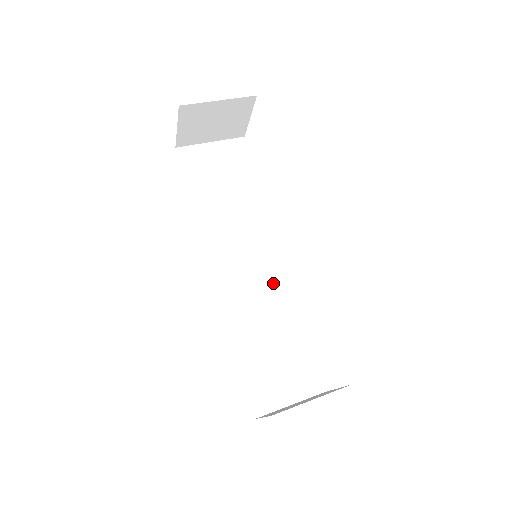
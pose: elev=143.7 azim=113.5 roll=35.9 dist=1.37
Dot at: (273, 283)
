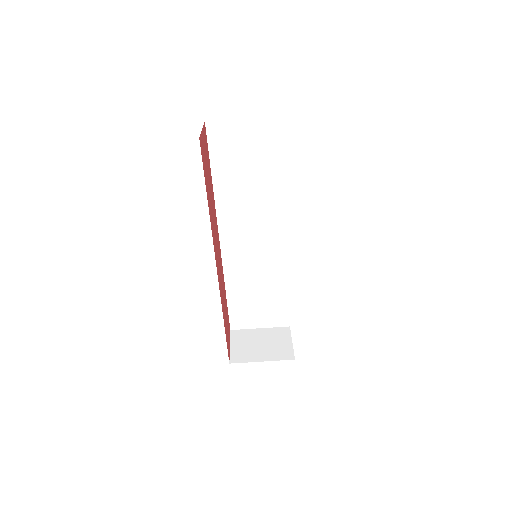
Dot at: (273, 256)
